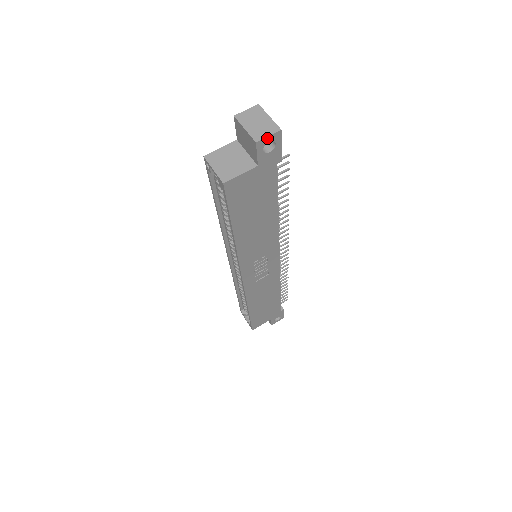
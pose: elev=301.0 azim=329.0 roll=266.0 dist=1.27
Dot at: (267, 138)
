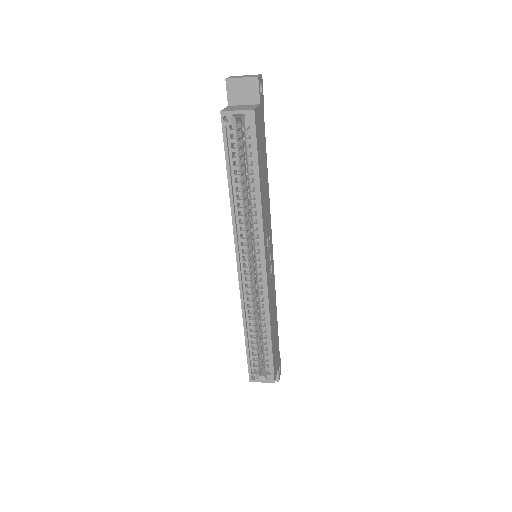
Dot at: (260, 77)
